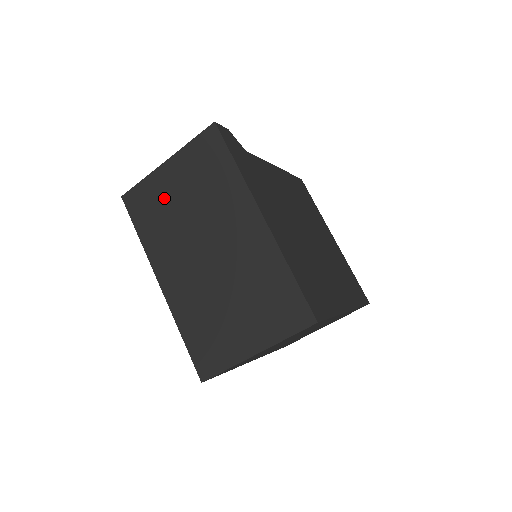
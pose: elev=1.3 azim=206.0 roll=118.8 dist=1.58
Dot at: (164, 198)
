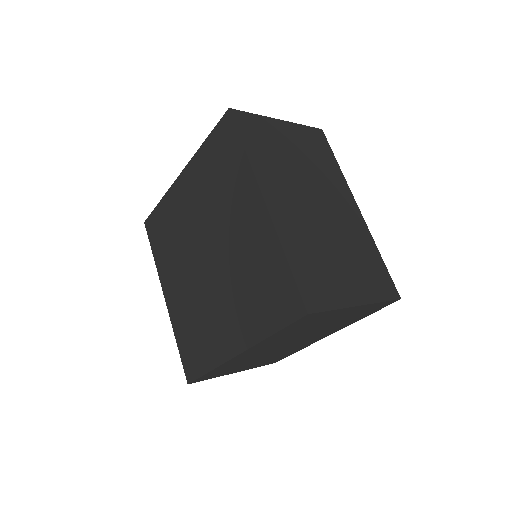
Dot at: (277, 141)
